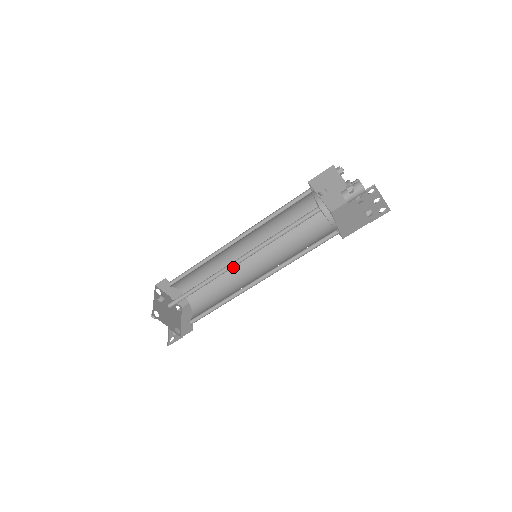
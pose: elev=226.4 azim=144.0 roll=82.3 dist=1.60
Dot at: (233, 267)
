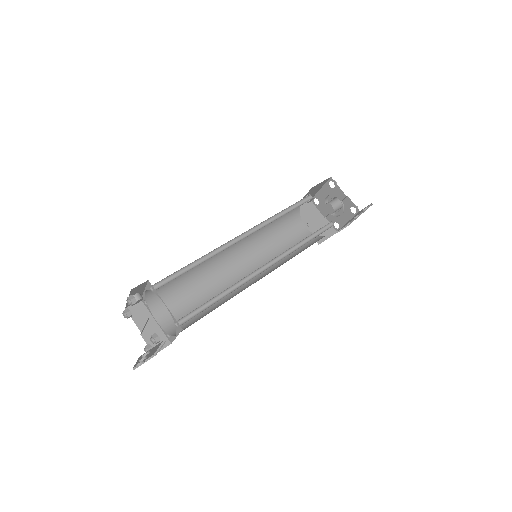
Dot at: occluded
